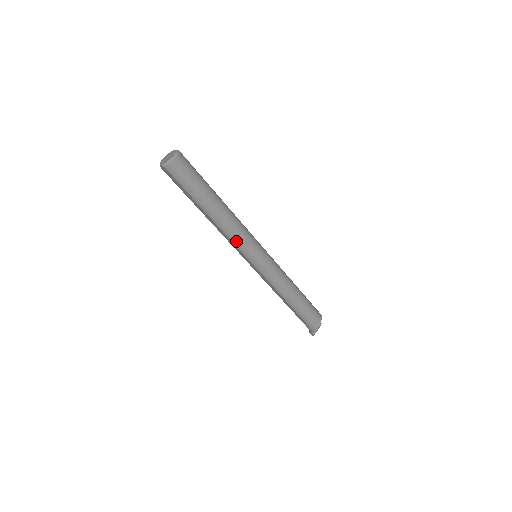
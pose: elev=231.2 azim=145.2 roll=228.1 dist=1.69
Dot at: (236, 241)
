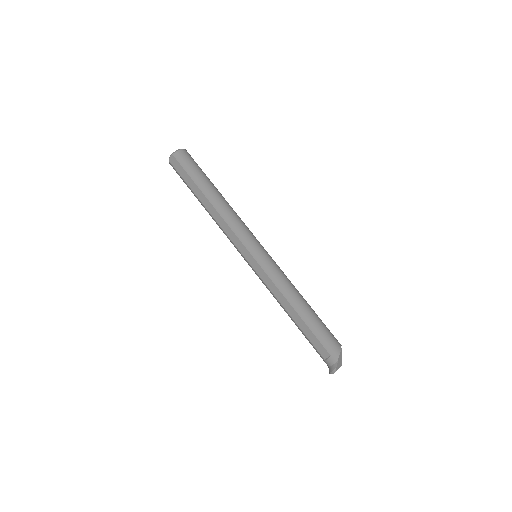
Dot at: (235, 227)
